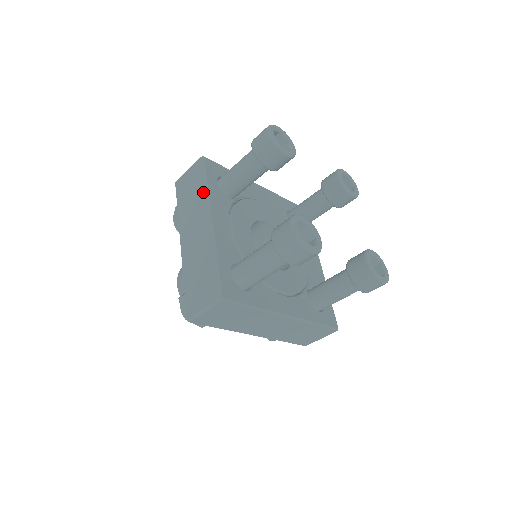
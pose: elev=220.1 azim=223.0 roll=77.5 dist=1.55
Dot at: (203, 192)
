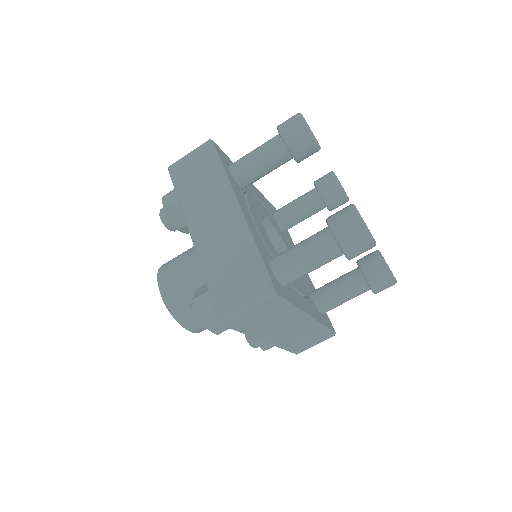
Dot at: (221, 178)
